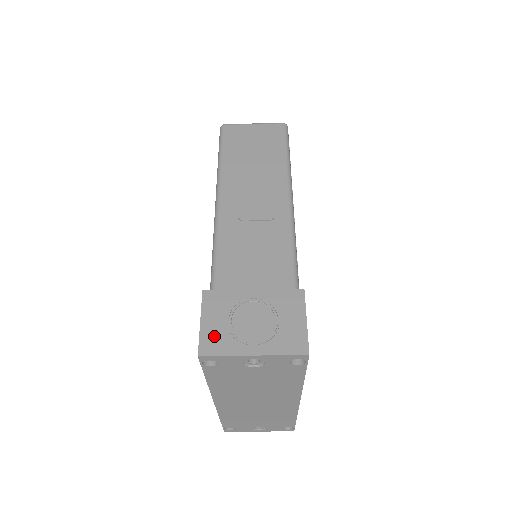
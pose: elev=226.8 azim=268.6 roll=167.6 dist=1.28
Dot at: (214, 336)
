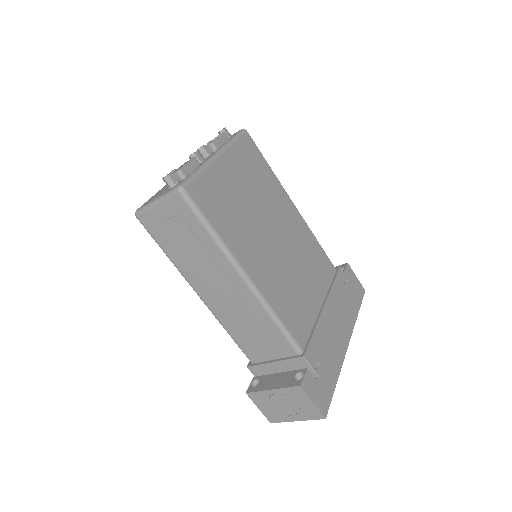
Dot at: (271, 414)
